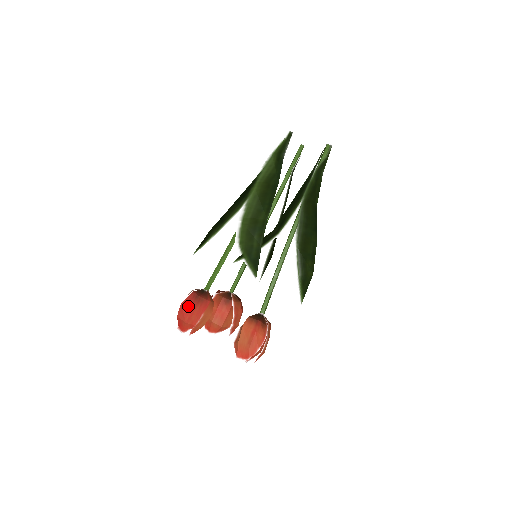
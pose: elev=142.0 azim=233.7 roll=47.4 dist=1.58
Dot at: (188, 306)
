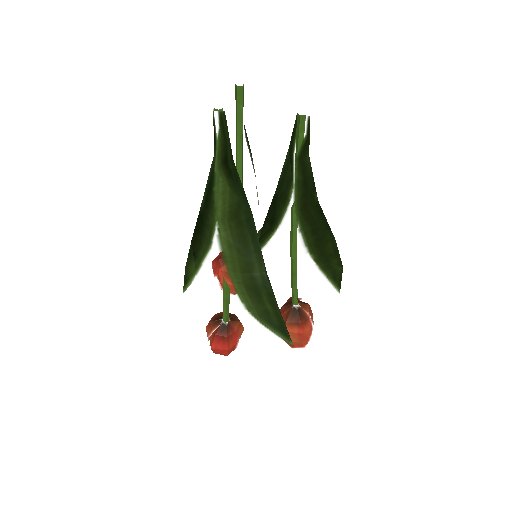
Dot at: (220, 348)
